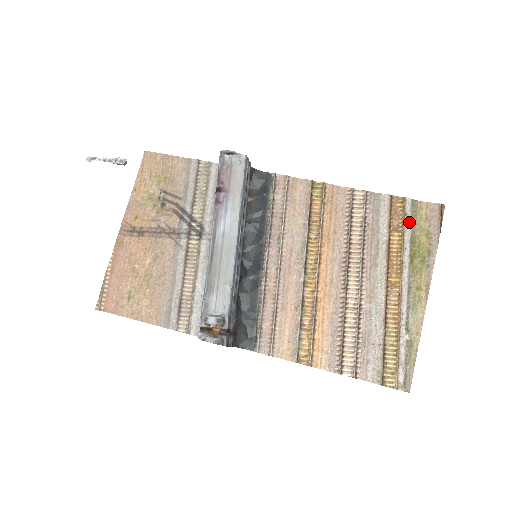
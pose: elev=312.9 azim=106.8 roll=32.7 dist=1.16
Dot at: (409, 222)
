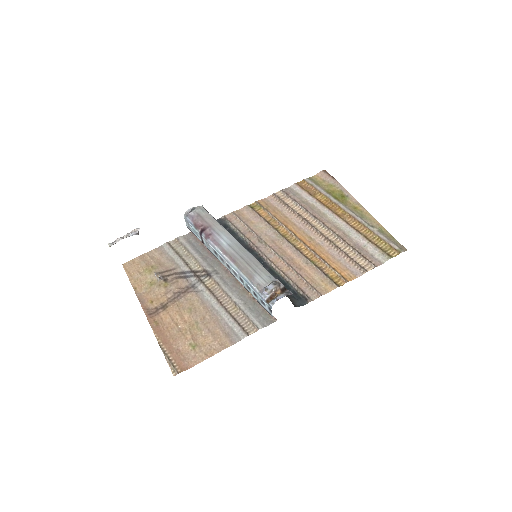
Dot at: (317, 187)
